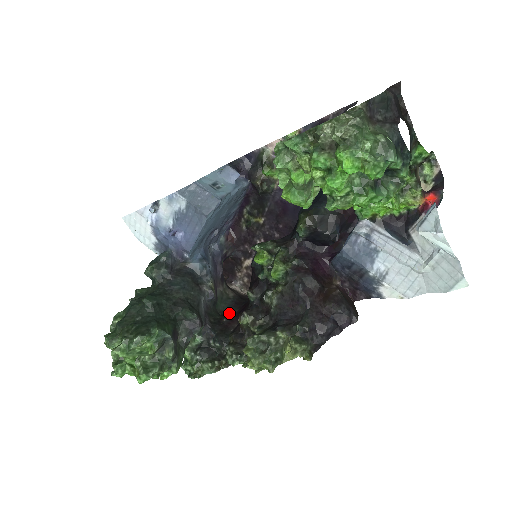
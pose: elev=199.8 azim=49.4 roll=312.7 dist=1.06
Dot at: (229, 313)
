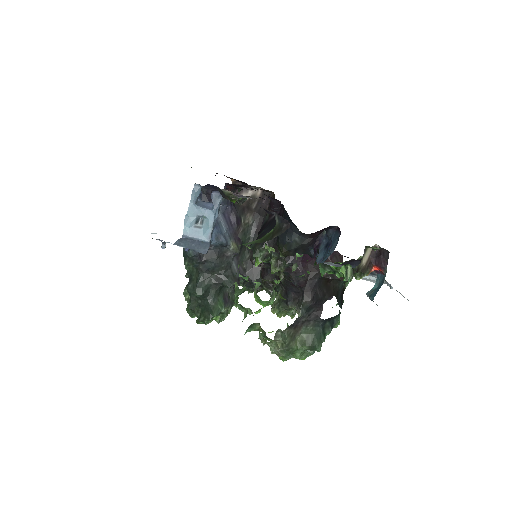
Dot at: occluded
